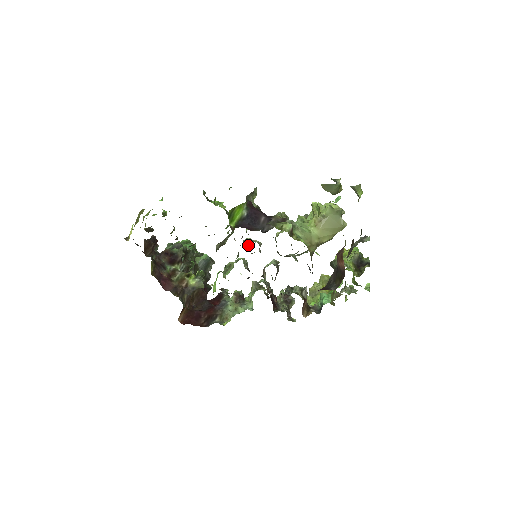
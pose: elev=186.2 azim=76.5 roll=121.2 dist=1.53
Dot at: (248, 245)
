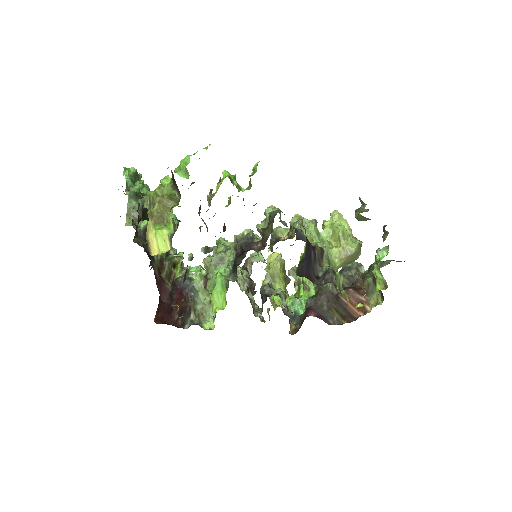
Dot at: occluded
